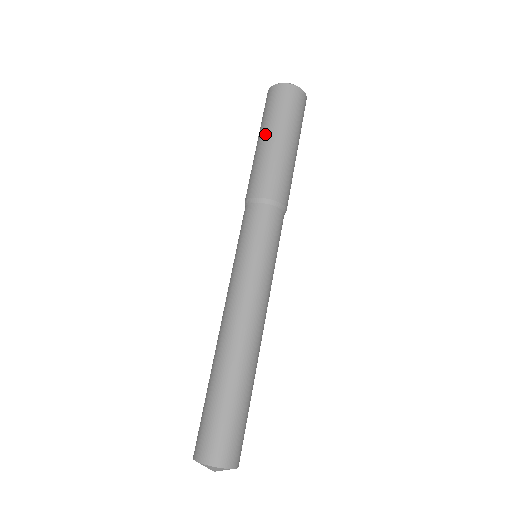
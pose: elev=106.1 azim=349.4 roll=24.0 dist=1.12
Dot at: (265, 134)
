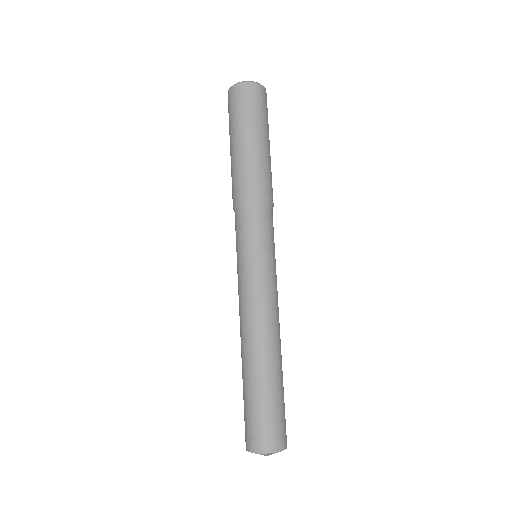
Dot at: (230, 145)
